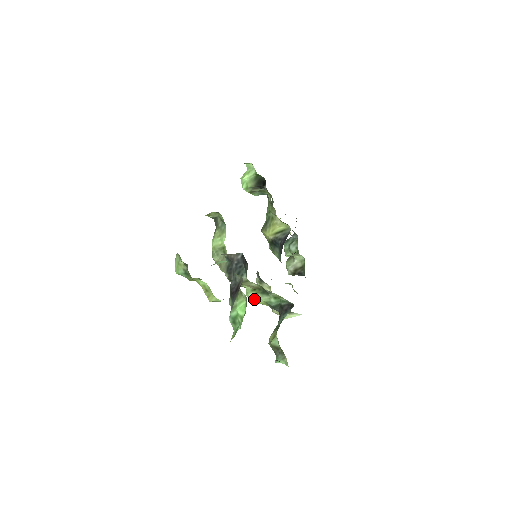
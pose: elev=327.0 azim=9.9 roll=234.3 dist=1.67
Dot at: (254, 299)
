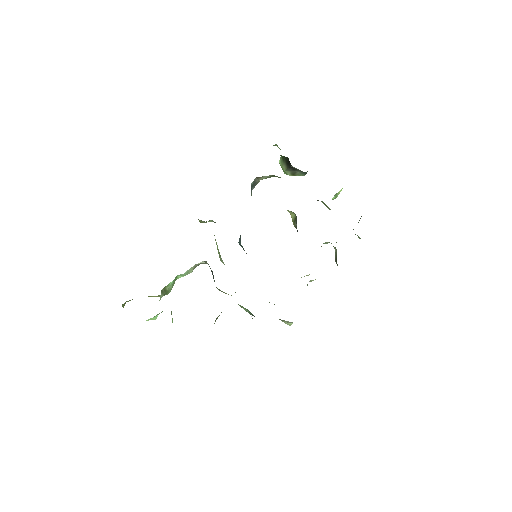
Dot at: occluded
